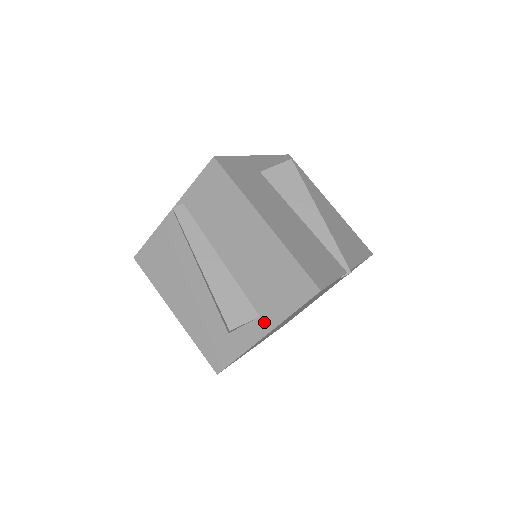
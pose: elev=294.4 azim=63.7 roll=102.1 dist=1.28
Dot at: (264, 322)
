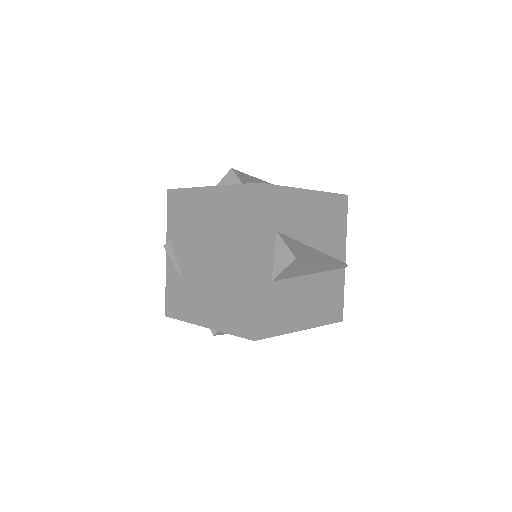
Dot at: occluded
